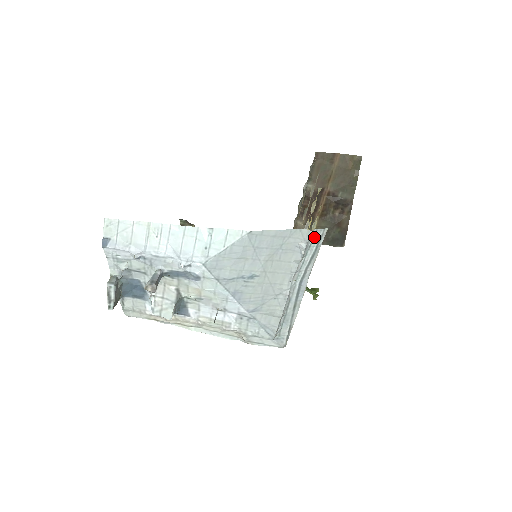
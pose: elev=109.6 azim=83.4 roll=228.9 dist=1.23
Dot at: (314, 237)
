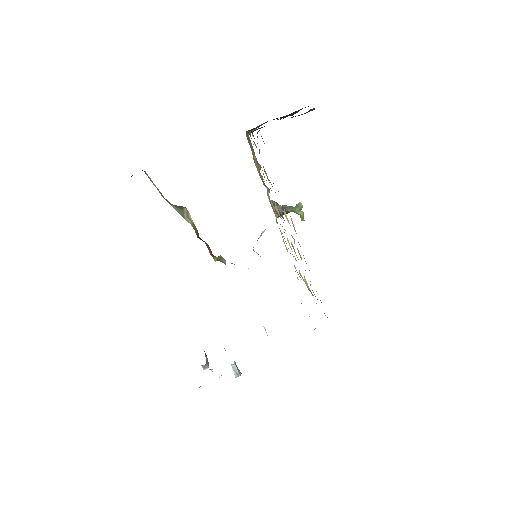
Dot at: occluded
